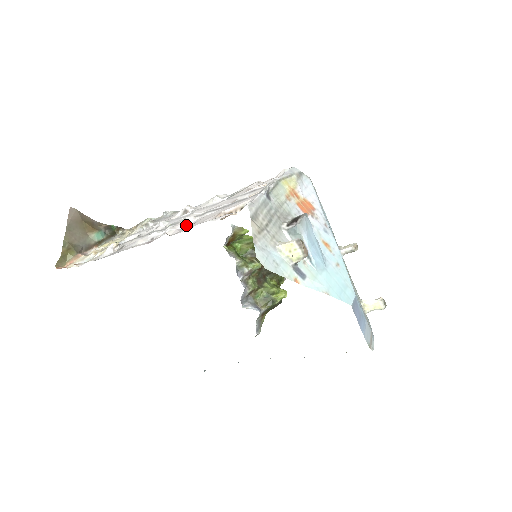
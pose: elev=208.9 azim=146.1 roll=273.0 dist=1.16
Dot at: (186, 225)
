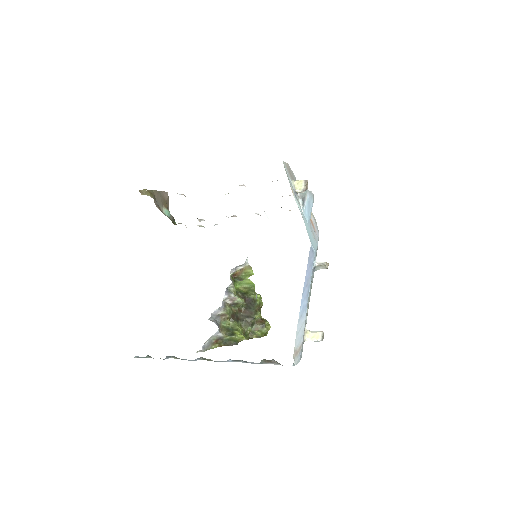
Dot at: (240, 185)
